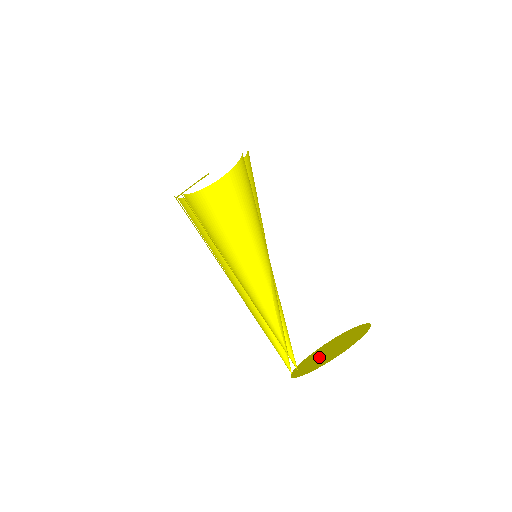
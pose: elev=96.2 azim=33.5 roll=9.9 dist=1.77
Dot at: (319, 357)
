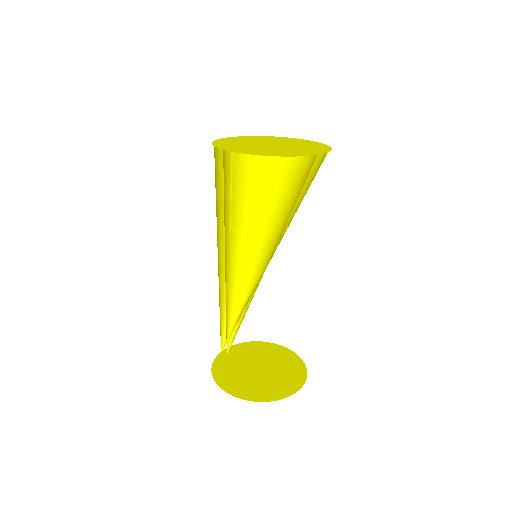
Dot at: (246, 366)
